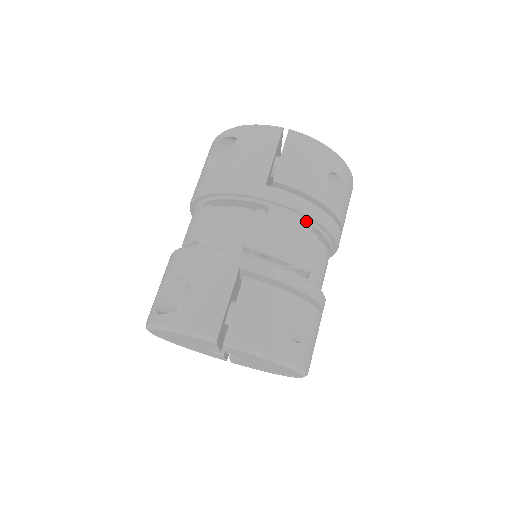
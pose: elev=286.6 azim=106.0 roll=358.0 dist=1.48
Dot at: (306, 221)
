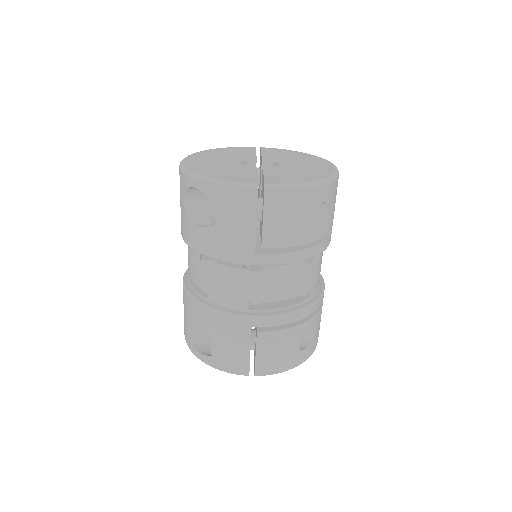
Dot at: occluded
